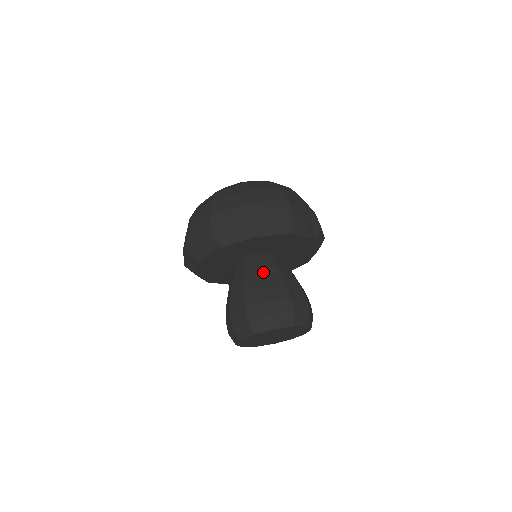
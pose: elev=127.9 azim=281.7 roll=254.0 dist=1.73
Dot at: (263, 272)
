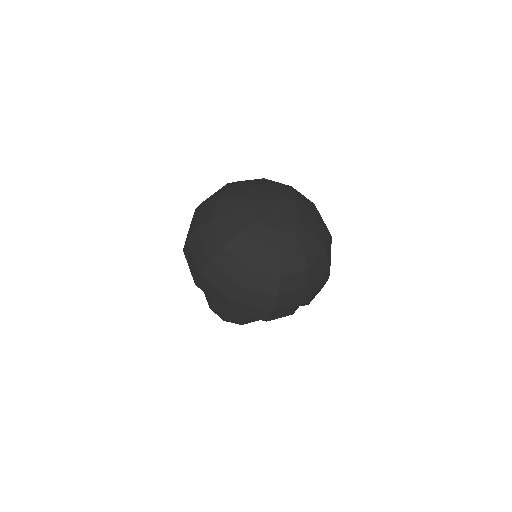
Dot at: occluded
